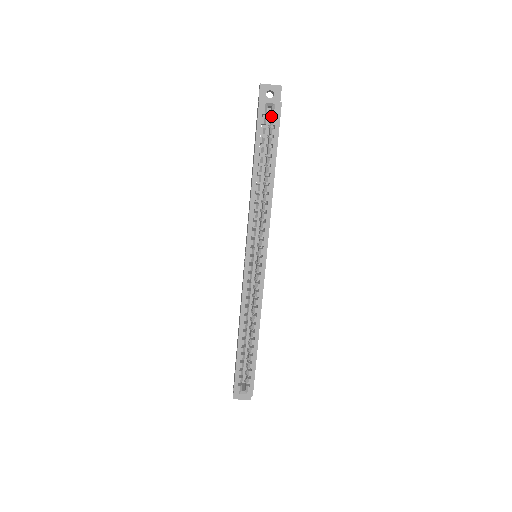
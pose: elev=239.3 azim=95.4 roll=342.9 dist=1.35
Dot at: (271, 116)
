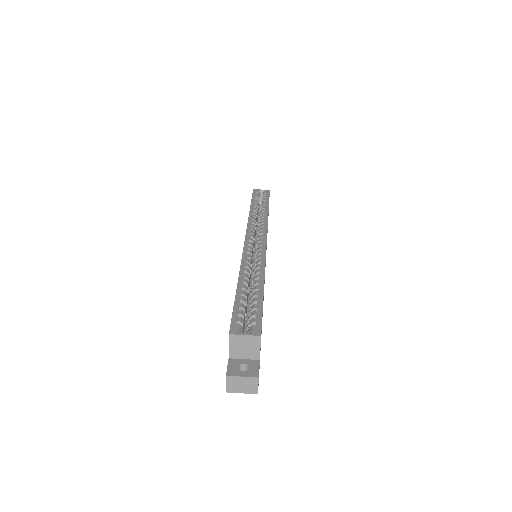
Dot at: occluded
